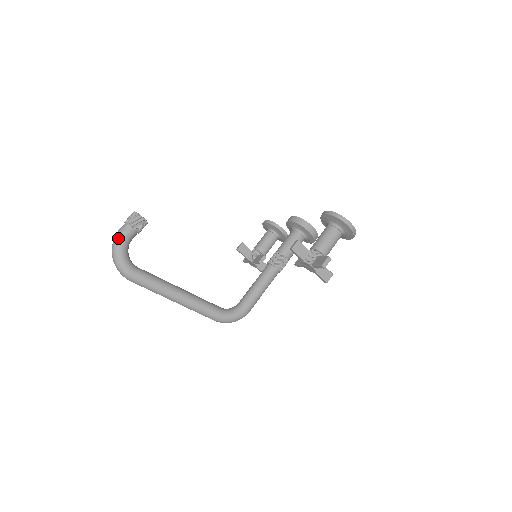
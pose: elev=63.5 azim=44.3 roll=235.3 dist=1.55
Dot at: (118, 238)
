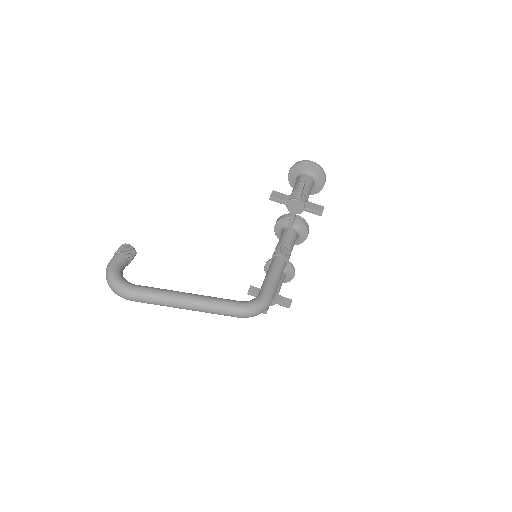
Dot at: (109, 265)
